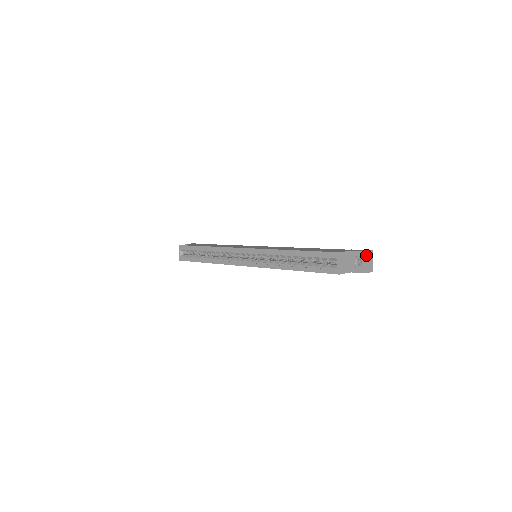
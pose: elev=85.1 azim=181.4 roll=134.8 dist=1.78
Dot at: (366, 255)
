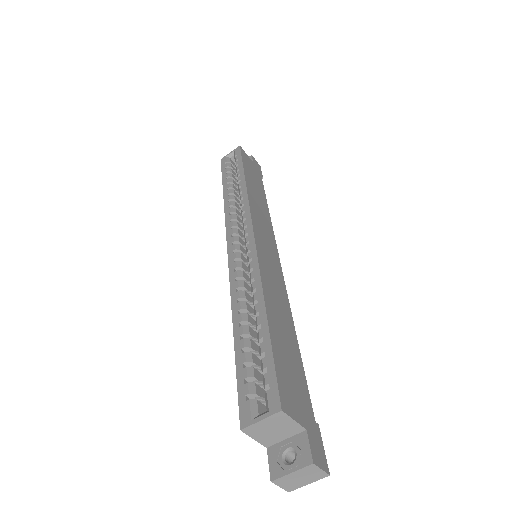
Dot at: (309, 468)
